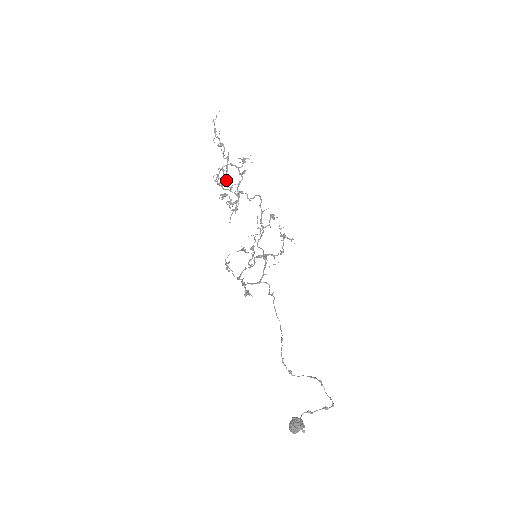
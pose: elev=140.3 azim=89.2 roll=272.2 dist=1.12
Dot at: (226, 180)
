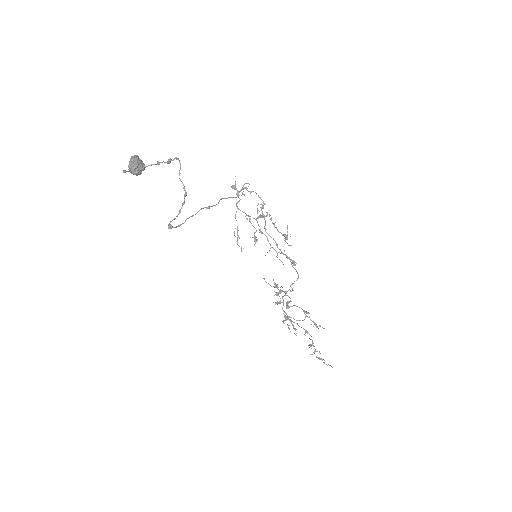
Dot at: (291, 321)
